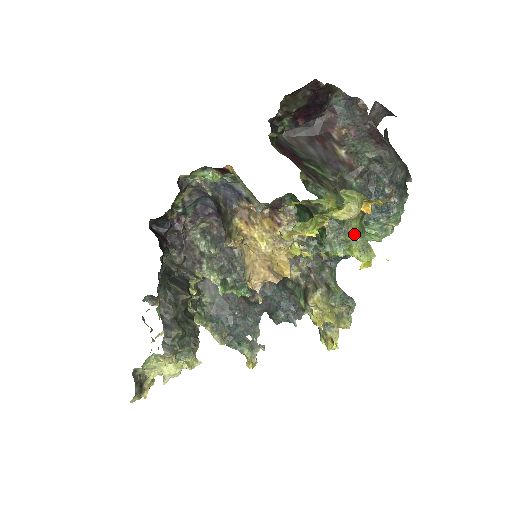
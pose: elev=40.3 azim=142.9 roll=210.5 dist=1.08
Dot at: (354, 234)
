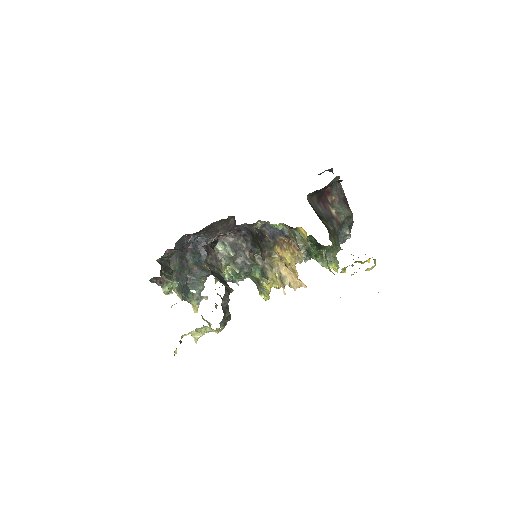
Dot at: (335, 258)
